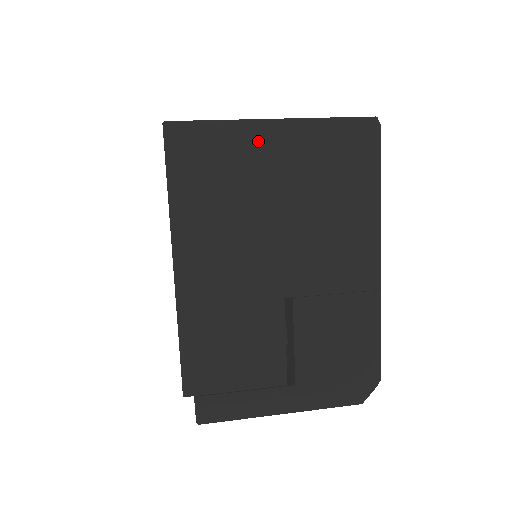
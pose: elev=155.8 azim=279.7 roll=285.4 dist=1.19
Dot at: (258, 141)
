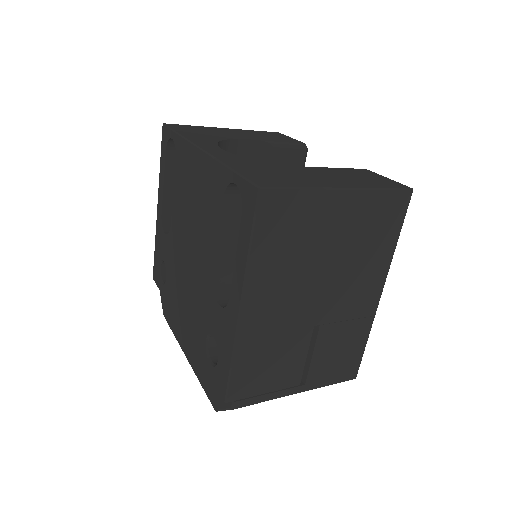
Dot at: (328, 206)
